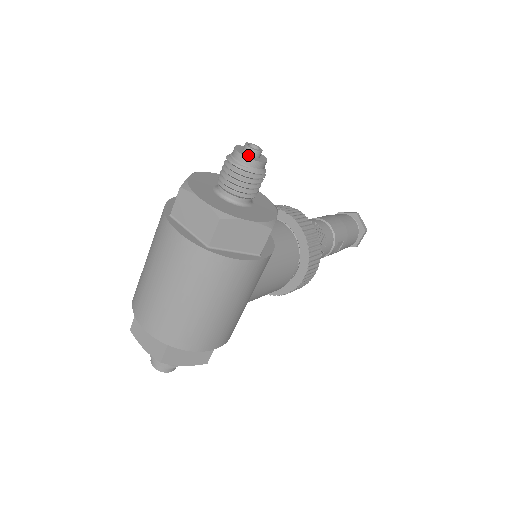
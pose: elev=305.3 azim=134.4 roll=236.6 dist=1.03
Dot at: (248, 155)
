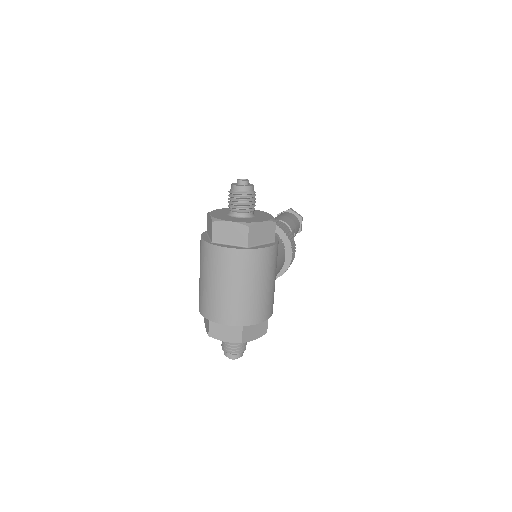
Dot at: (243, 185)
